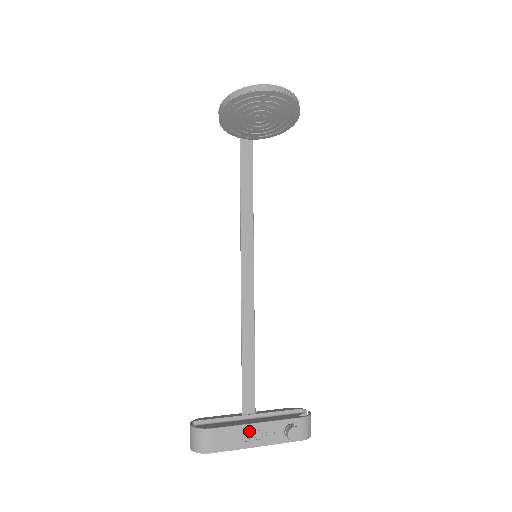
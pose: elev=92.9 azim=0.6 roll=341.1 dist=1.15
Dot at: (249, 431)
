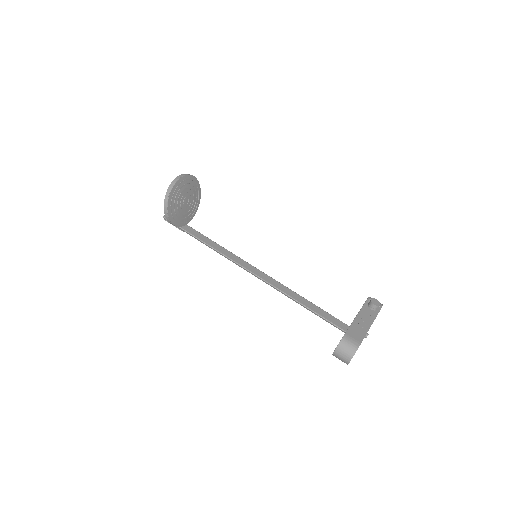
Dot at: (359, 322)
